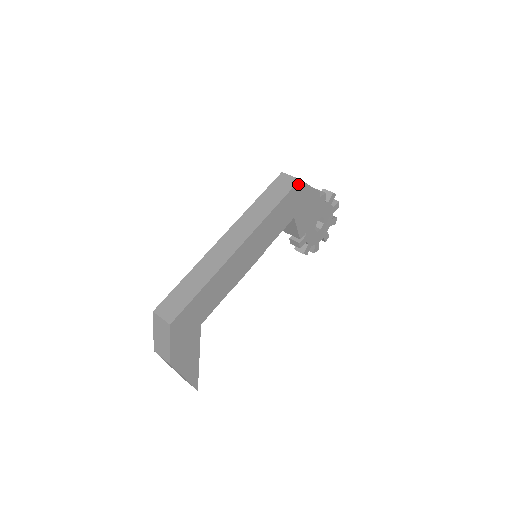
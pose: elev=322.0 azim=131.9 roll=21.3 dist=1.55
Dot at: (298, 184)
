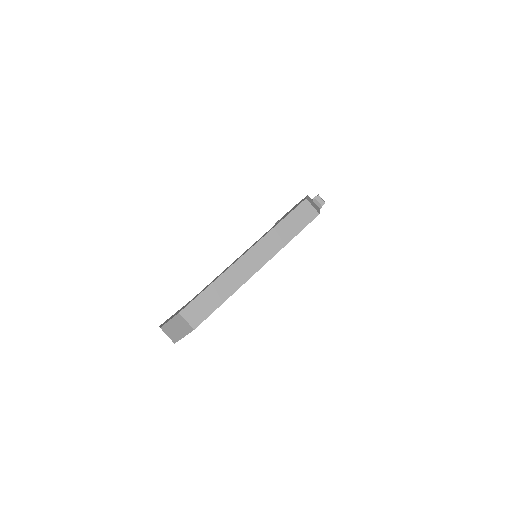
Dot at: (316, 216)
